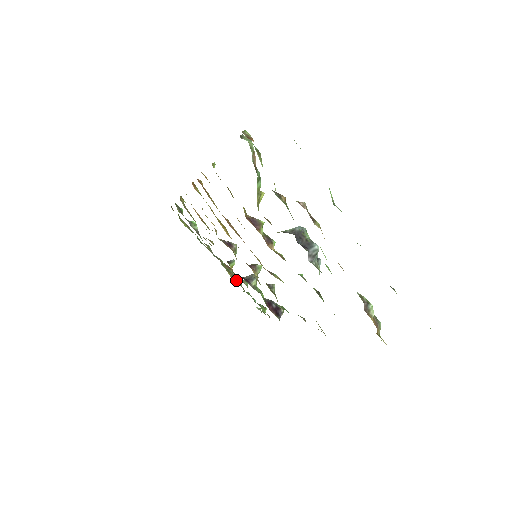
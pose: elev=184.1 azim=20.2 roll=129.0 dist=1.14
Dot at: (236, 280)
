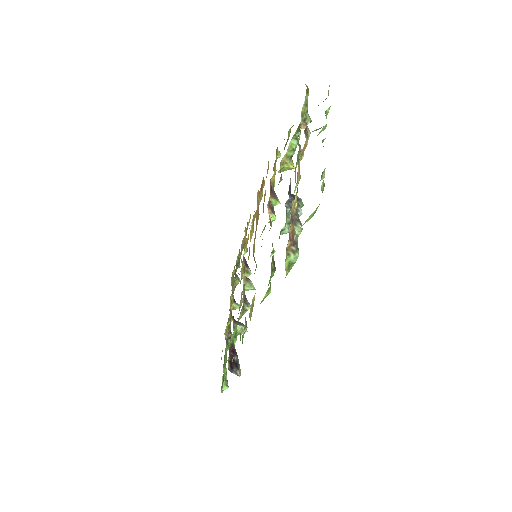
Dot at: (228, 338)
